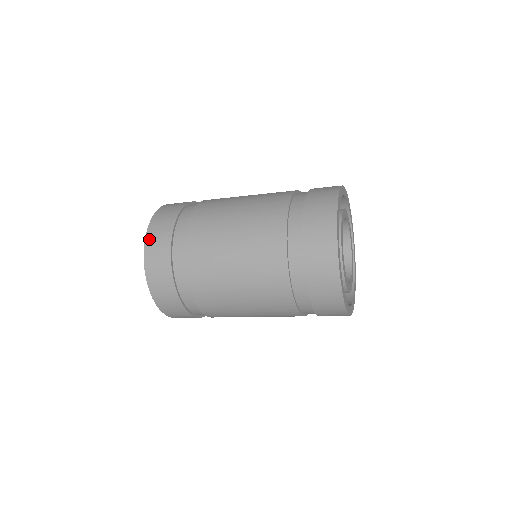
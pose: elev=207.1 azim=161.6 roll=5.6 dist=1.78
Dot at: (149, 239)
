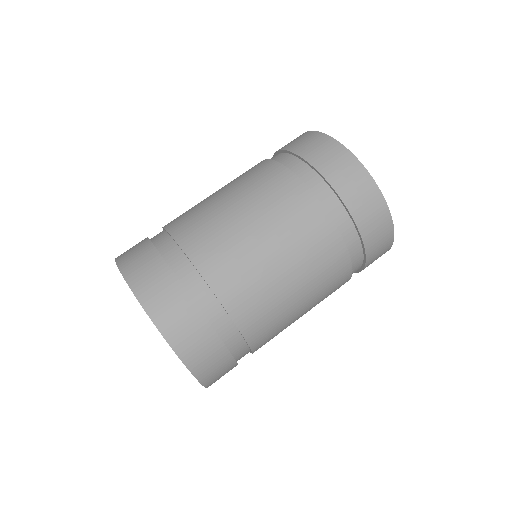
Dot at: (124, 264)
